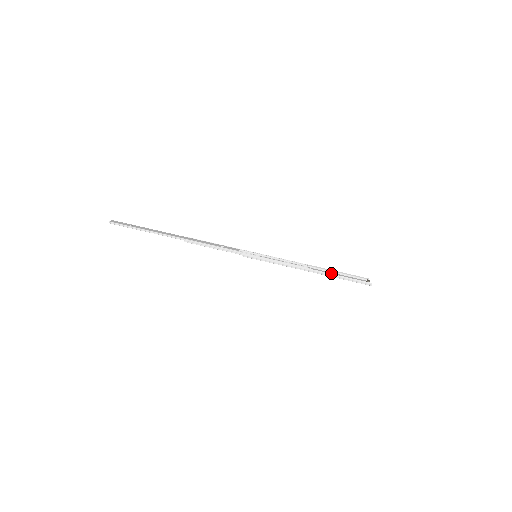
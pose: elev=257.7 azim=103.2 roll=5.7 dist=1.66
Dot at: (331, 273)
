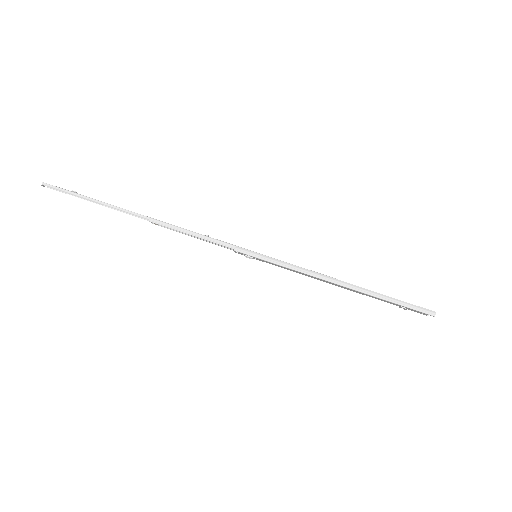
Dot at: occluded
